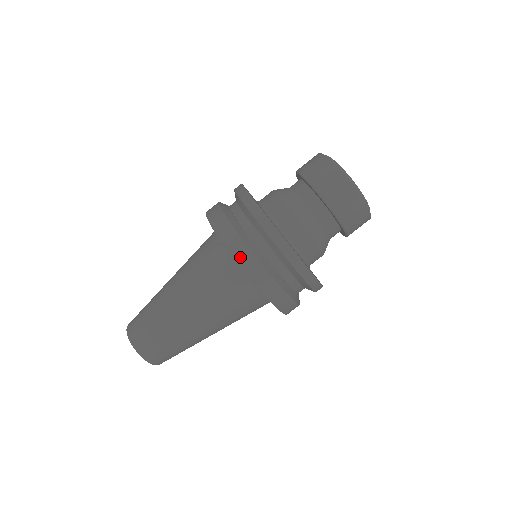
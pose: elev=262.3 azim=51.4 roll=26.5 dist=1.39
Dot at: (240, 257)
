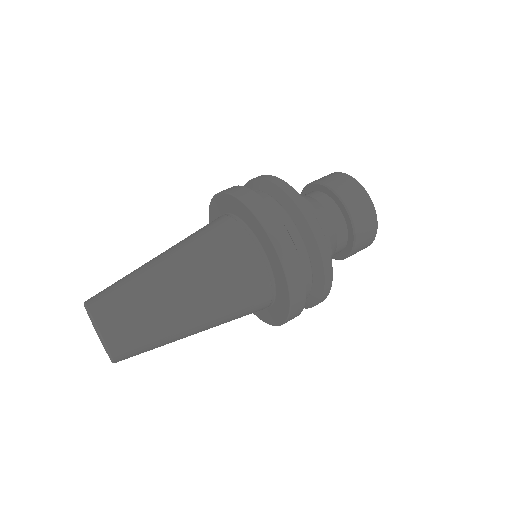
Dot at: (236, 192)
